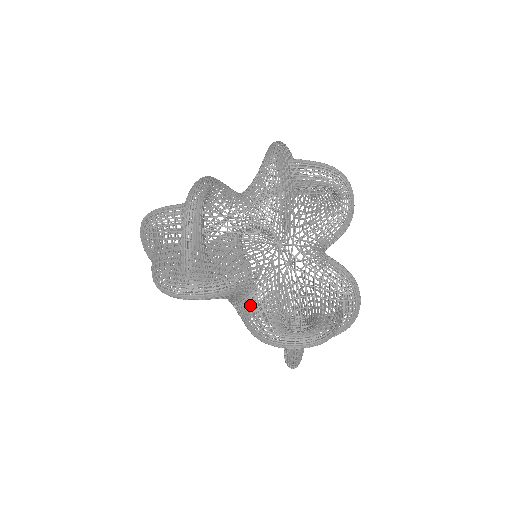
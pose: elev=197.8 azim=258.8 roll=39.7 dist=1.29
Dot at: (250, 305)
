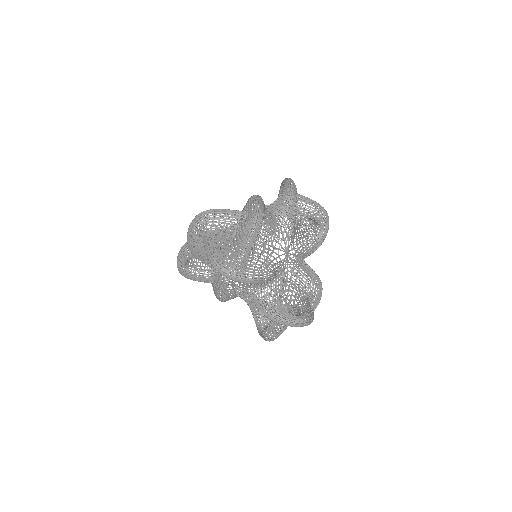
Dot at: occluded
